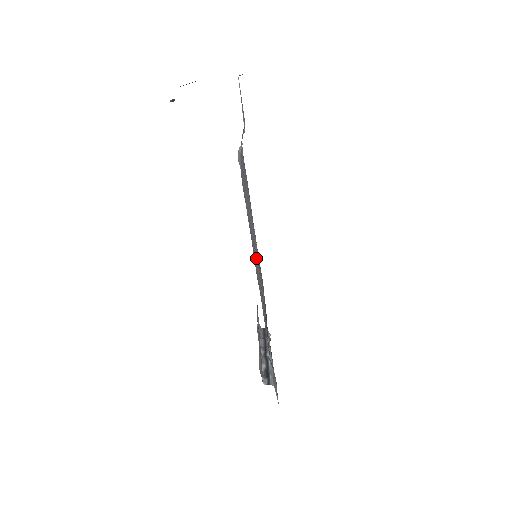
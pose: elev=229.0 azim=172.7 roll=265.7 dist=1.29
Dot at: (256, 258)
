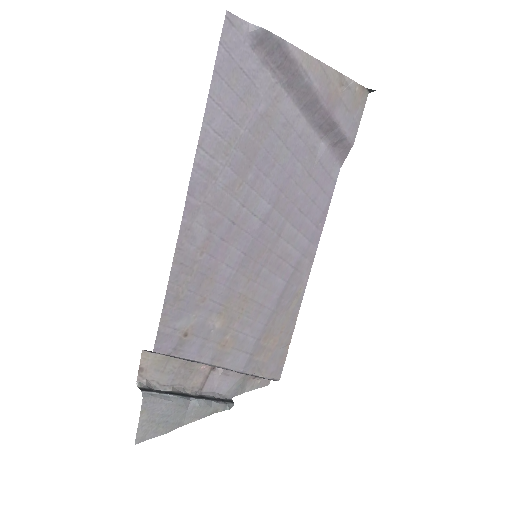
Dot at: (239, 230)
